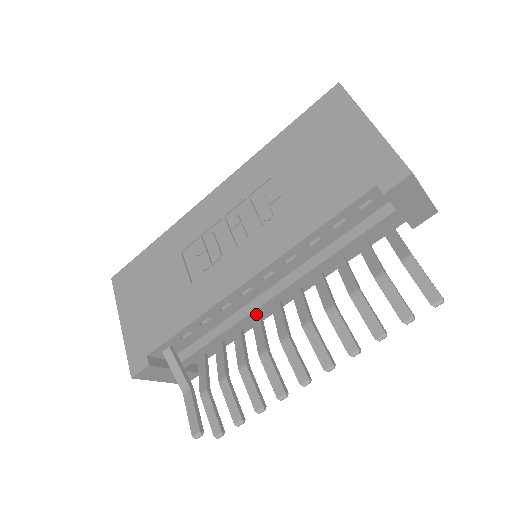
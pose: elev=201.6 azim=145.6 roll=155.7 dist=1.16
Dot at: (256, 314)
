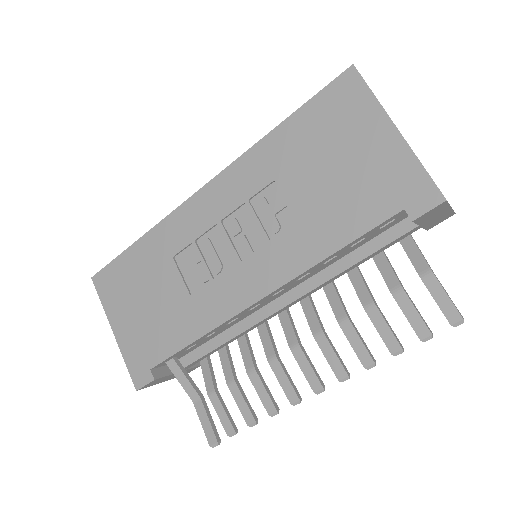
Dot at: (263, 322)
